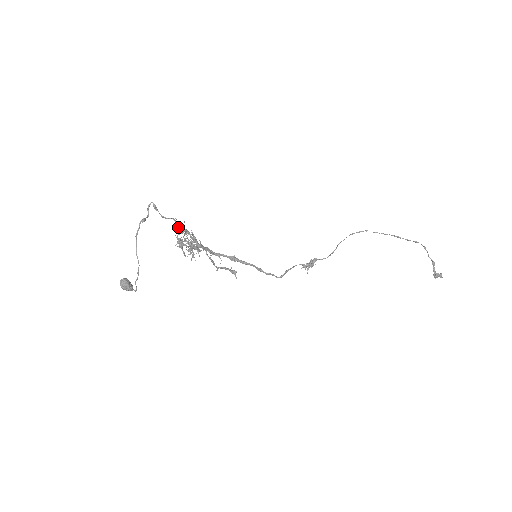
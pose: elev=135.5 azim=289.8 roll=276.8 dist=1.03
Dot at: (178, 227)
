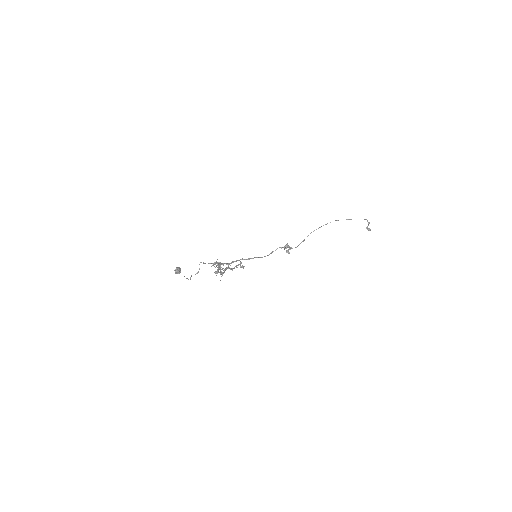
Dot at: (215, 264)
